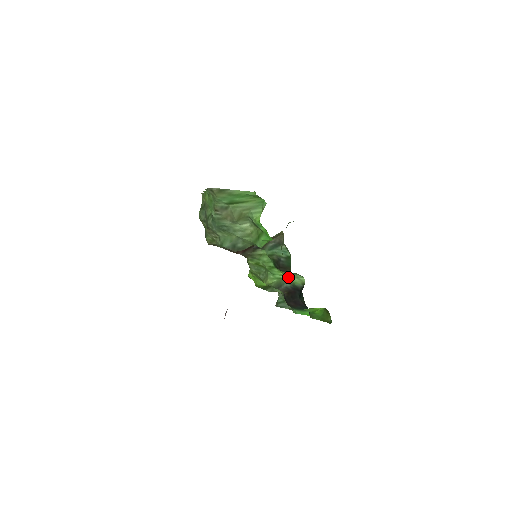
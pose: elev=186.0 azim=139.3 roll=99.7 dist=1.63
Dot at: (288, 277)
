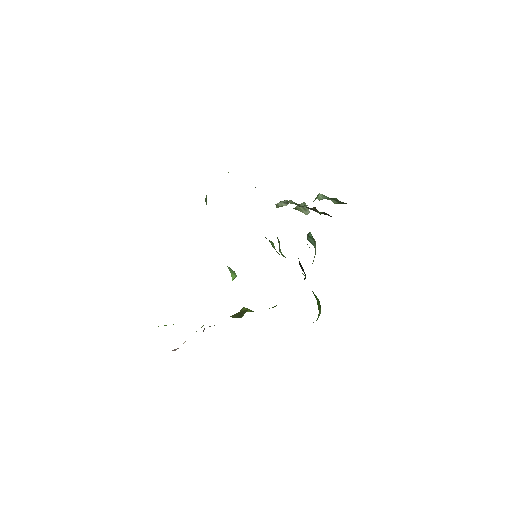
Dot at: occluded
